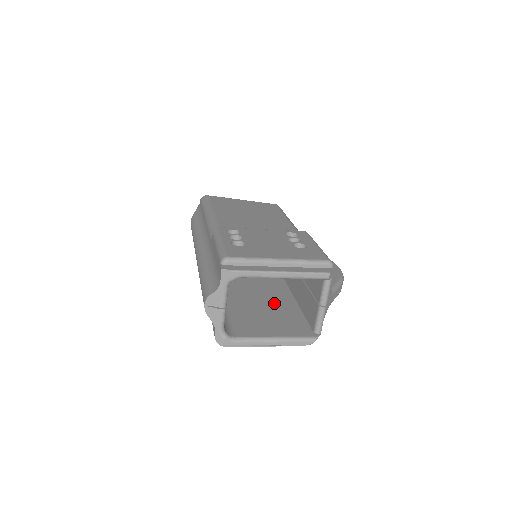
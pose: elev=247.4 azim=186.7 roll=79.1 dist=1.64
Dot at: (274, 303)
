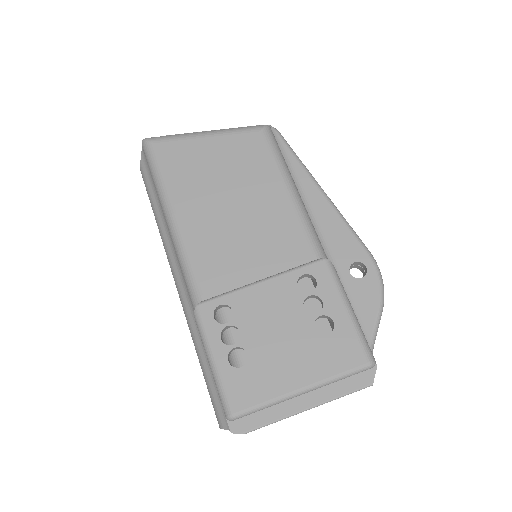
Dot at: occluded
